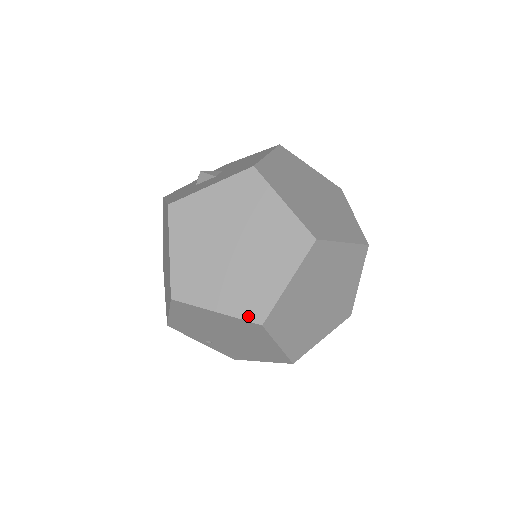
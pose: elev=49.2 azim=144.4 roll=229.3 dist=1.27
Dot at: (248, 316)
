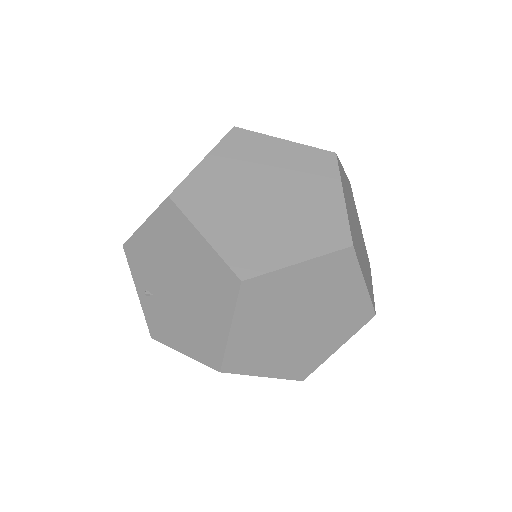
Dot at: (234, 263)
